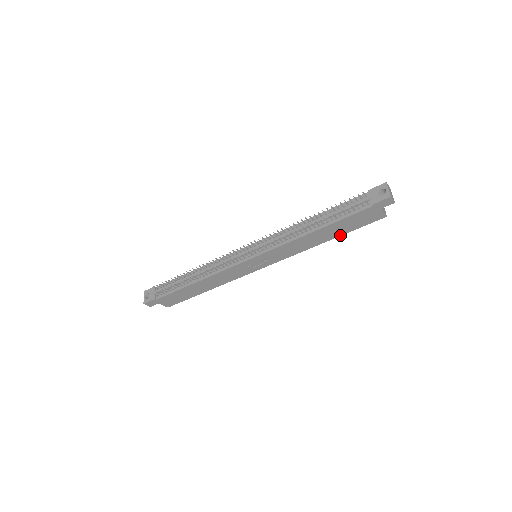
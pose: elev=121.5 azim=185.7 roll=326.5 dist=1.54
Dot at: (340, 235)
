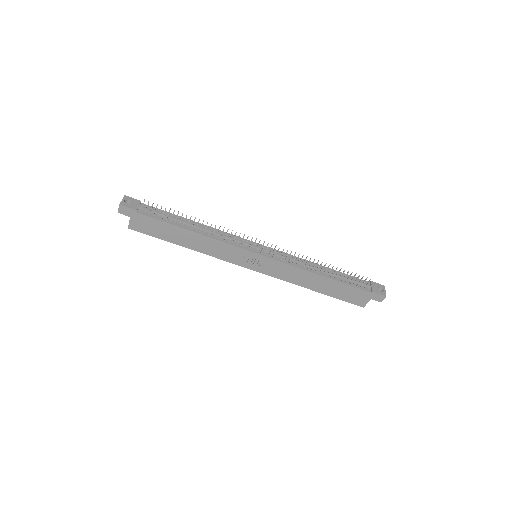
Dot at: (326, 294)
